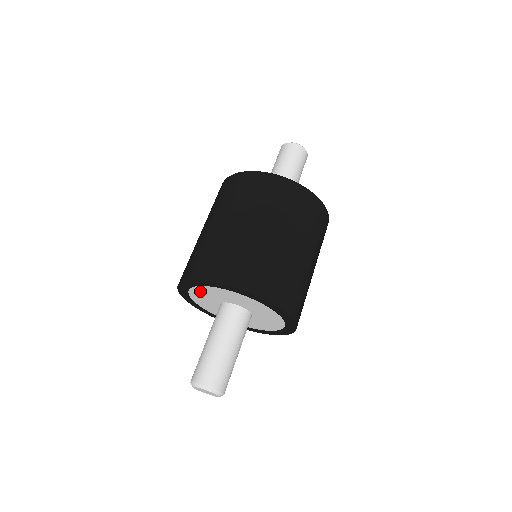
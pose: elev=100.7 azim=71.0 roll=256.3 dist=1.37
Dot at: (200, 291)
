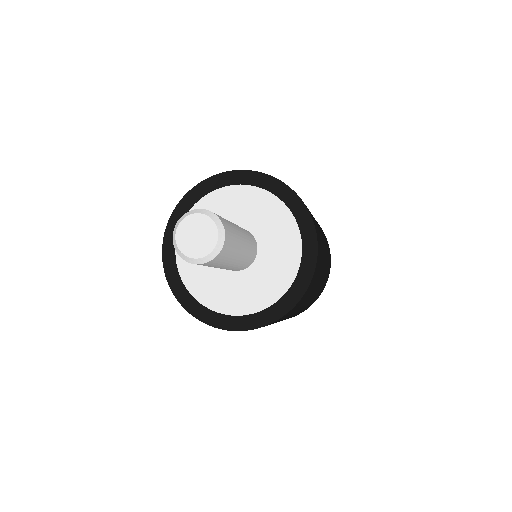
Dot at: (229, 197)
